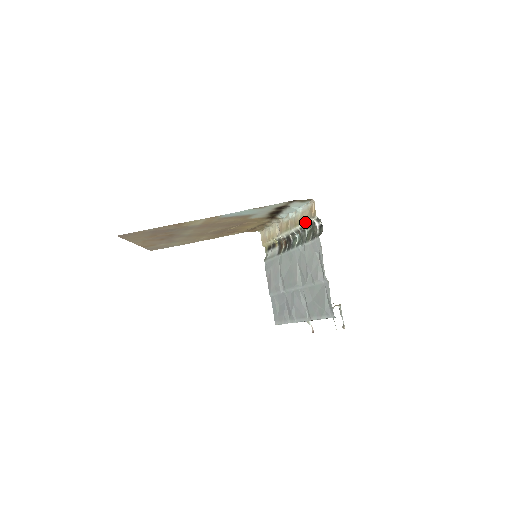
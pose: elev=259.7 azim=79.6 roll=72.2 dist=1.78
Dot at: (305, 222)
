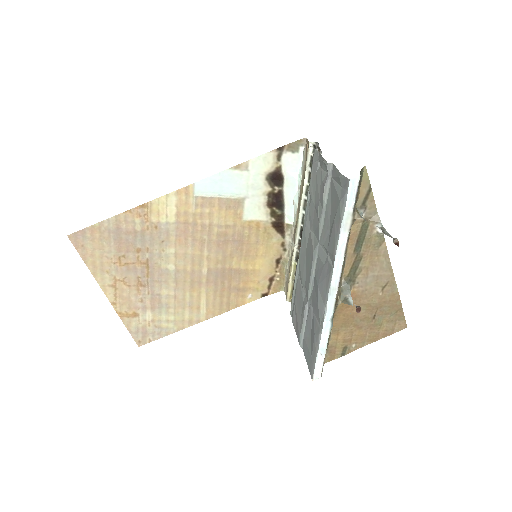
Dot at: (305, 173)
